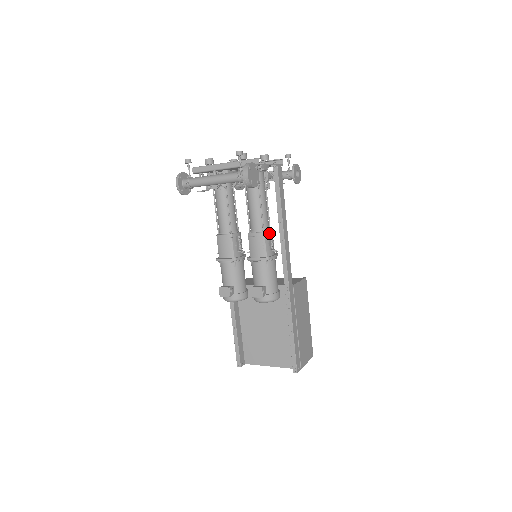
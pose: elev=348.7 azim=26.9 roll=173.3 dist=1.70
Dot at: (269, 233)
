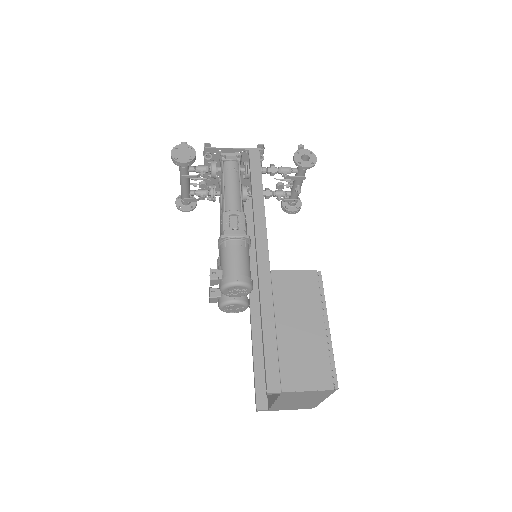
Dot at: (231, 213)
